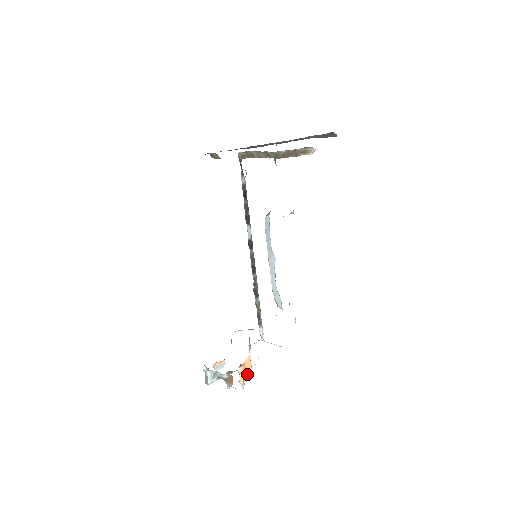
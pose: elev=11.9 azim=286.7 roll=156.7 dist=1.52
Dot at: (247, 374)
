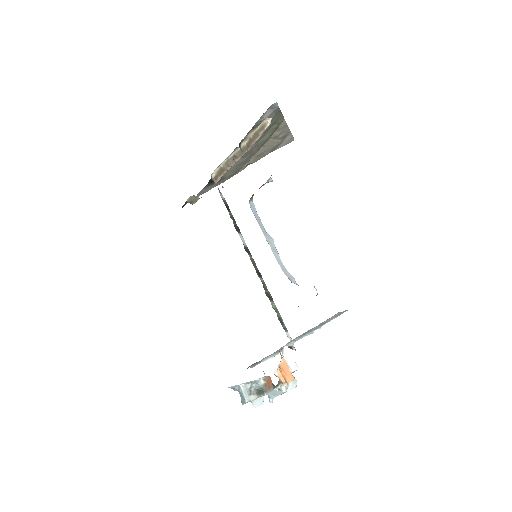
Dot at: (288, 378)
